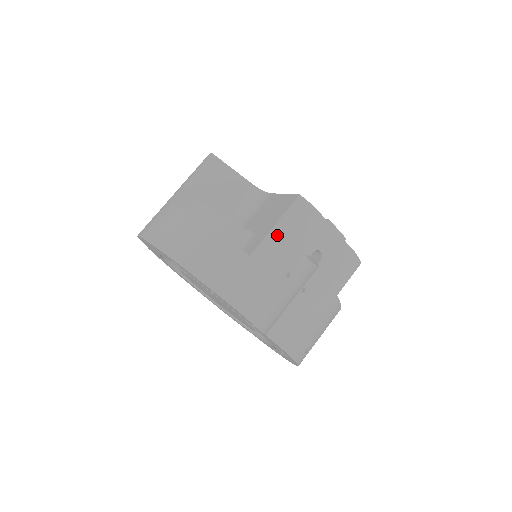
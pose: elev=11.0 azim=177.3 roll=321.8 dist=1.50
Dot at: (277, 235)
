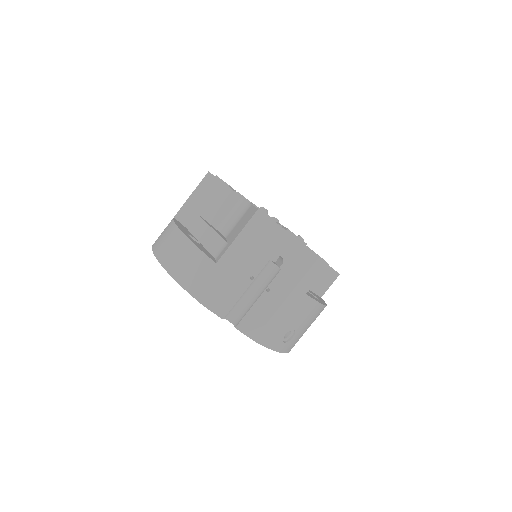
Dot at: (239, 245)
